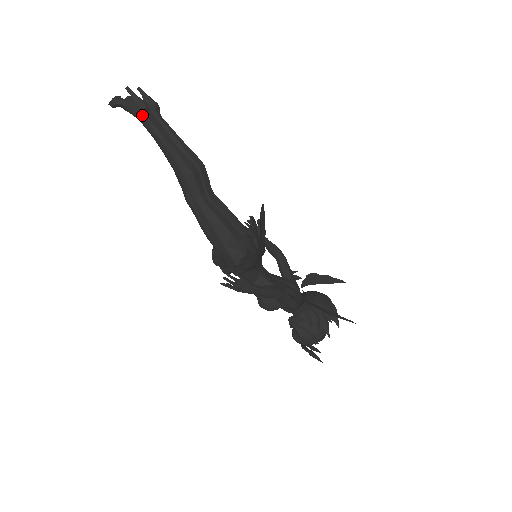
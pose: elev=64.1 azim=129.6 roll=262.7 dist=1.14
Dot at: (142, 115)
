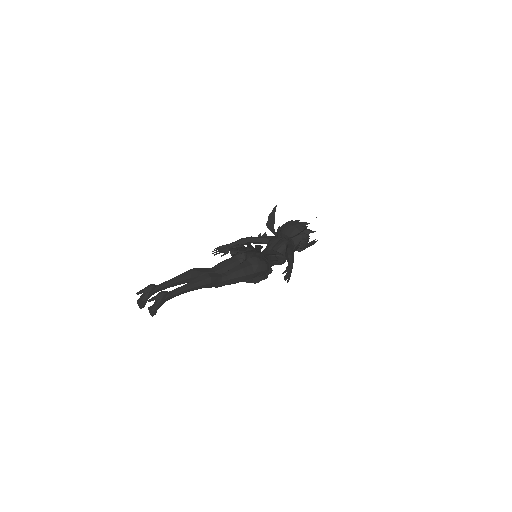
Dot at: (169, 297)
